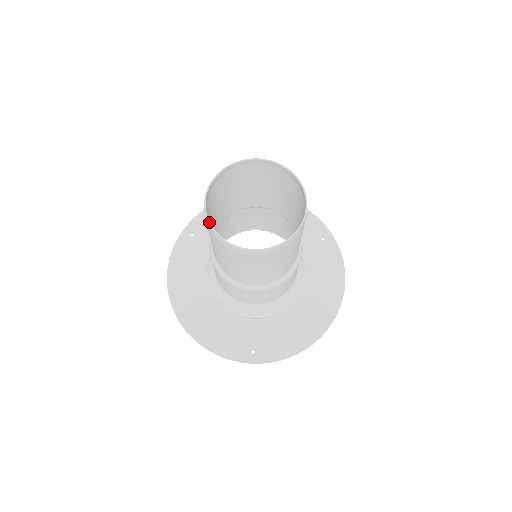
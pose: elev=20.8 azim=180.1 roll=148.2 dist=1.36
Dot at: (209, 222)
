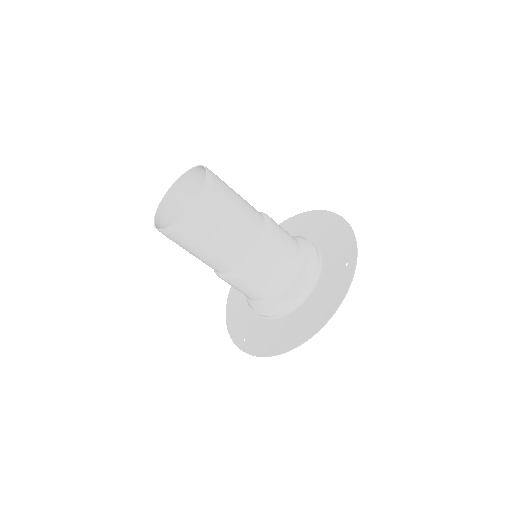
Dot at: (158, 206)
